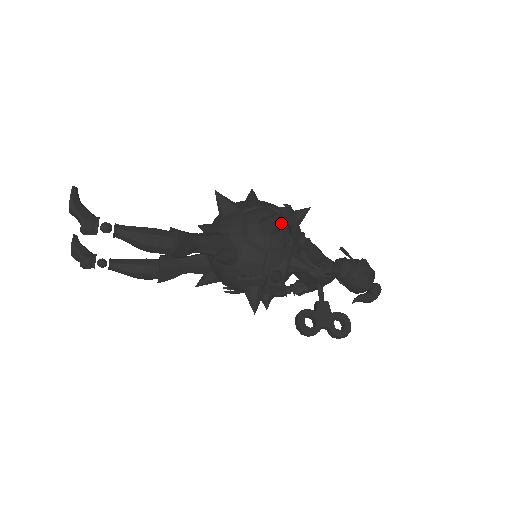
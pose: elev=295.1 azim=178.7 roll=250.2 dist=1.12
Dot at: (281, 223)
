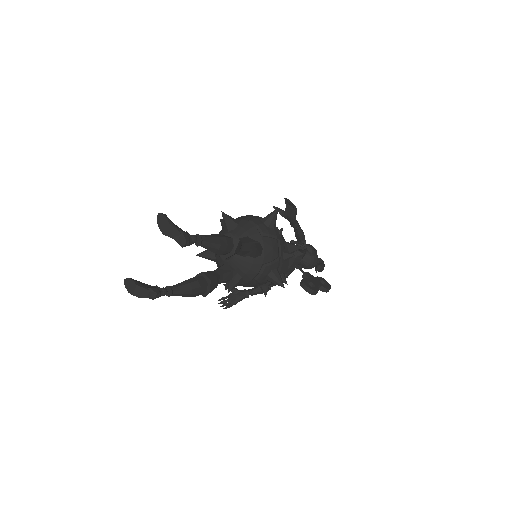
Dot at: occluded
